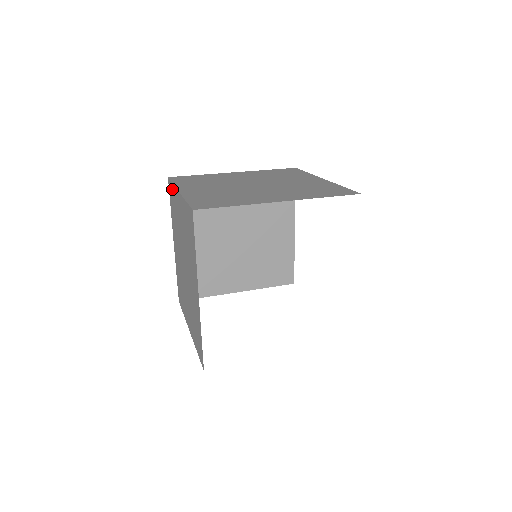
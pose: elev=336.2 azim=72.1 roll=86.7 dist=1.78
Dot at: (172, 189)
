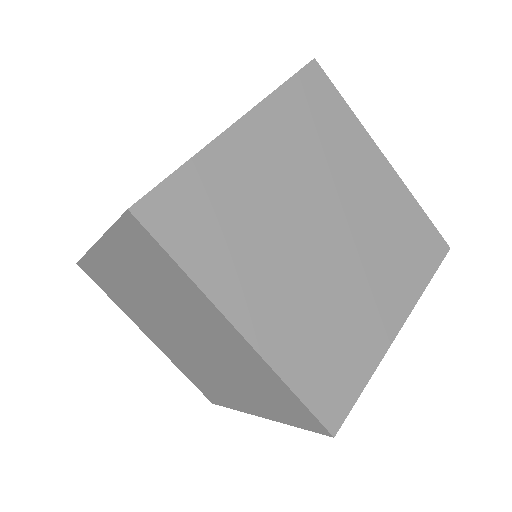
Dot at: (170, 266)
